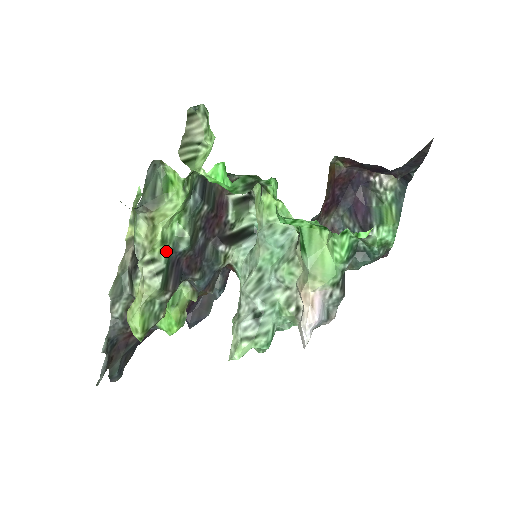
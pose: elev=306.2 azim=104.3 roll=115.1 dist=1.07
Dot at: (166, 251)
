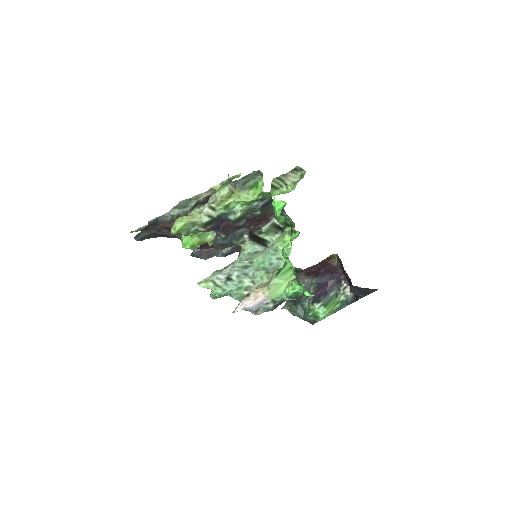
Dot at: (223, 211)
